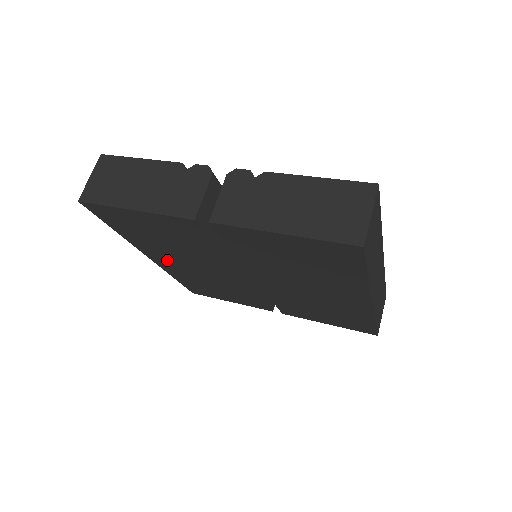
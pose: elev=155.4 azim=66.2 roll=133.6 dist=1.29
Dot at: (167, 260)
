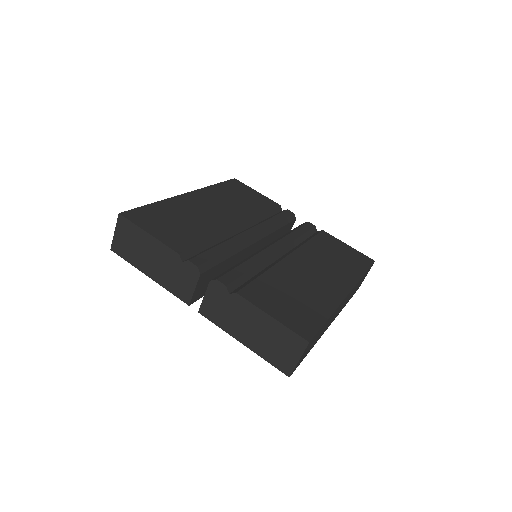
Dot at: occluded
